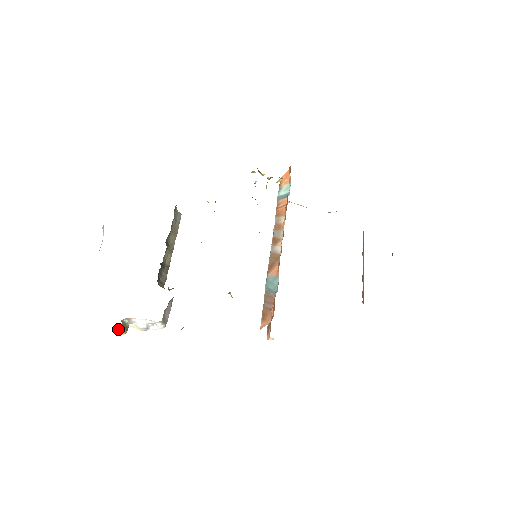
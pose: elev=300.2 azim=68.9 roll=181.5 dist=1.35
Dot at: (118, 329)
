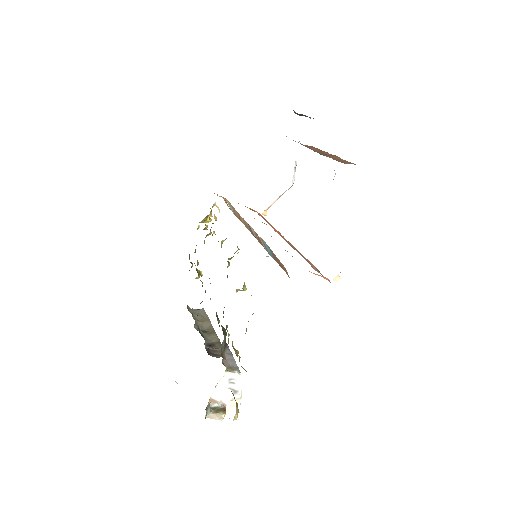
Dot at: (213, 417)
